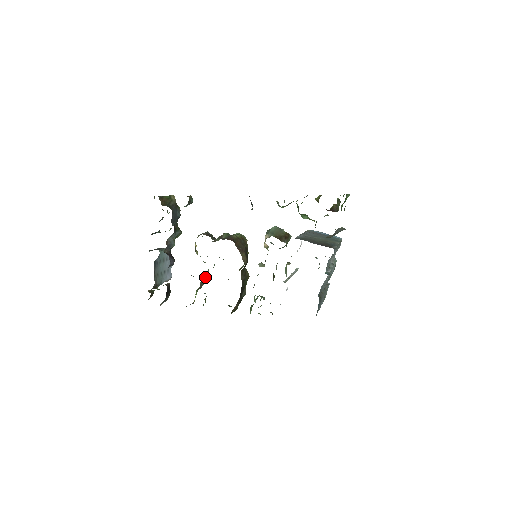
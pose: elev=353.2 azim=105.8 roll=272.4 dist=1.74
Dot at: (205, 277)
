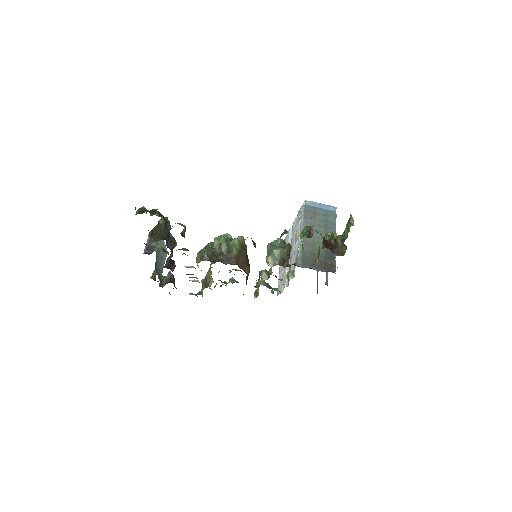
Dot at: (209, 278)
